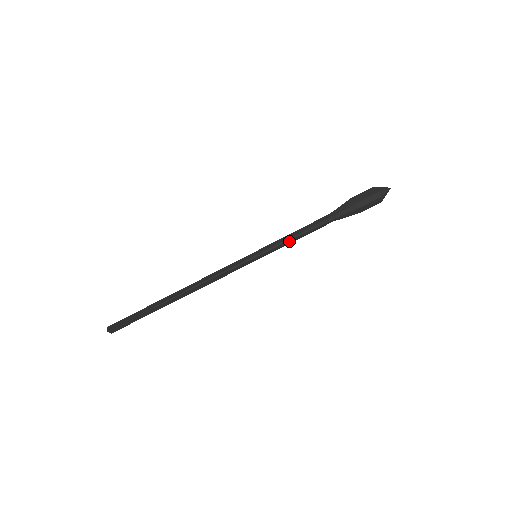
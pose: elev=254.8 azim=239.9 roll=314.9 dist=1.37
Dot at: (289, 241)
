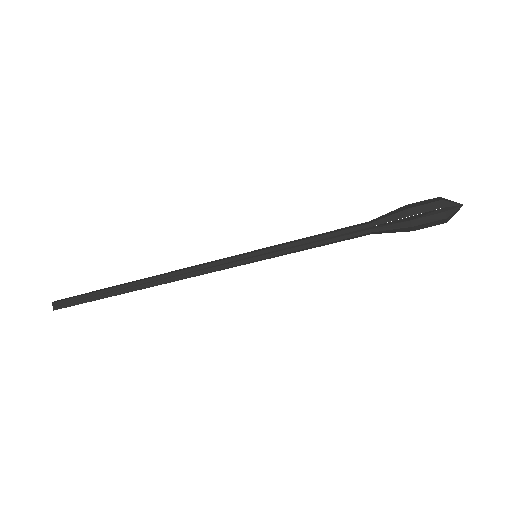
Dot at: (305, 249)
